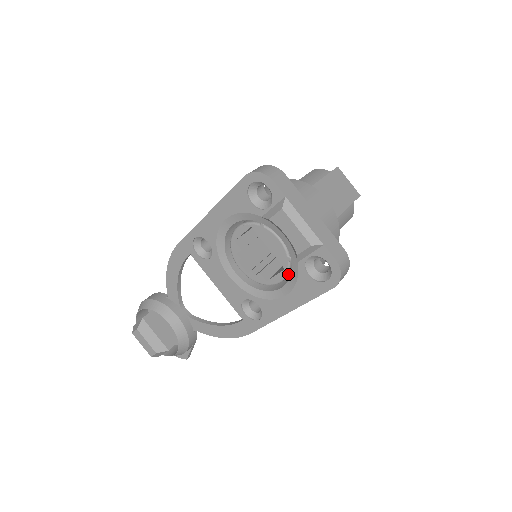
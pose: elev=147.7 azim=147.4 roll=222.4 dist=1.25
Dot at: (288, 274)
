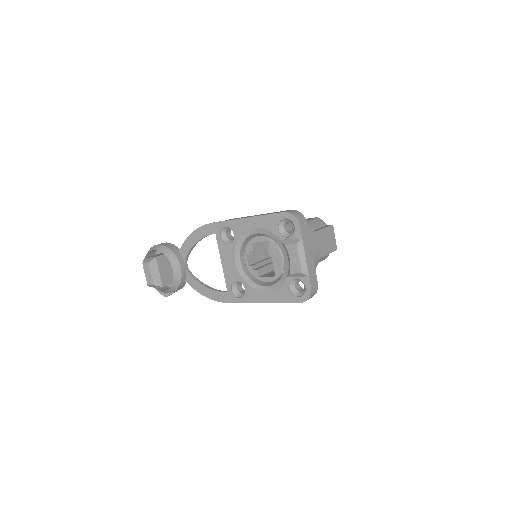
Dot at: occluded
